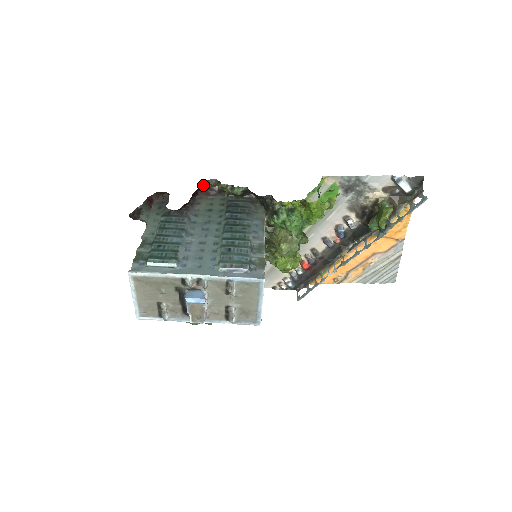
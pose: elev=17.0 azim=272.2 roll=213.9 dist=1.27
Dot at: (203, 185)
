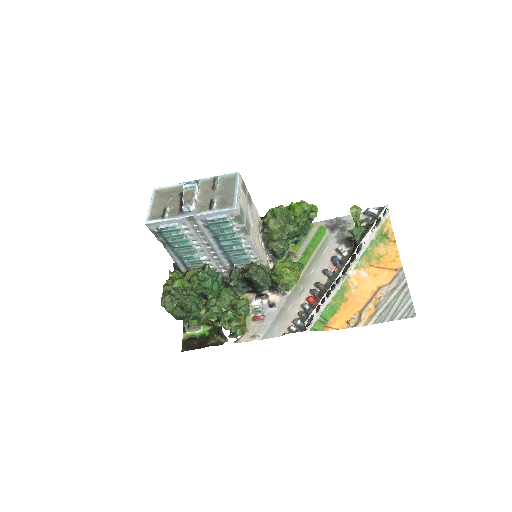
Dot at: occluded
